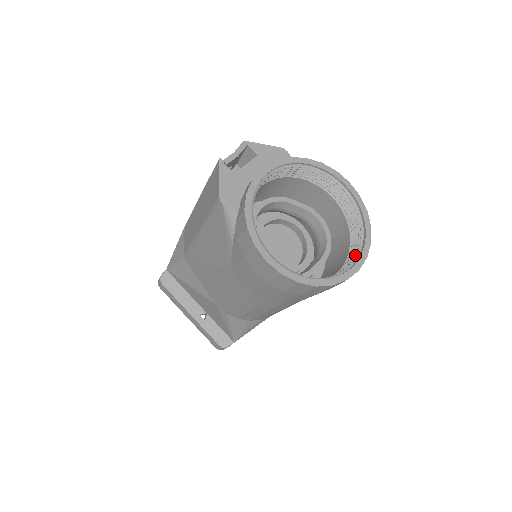
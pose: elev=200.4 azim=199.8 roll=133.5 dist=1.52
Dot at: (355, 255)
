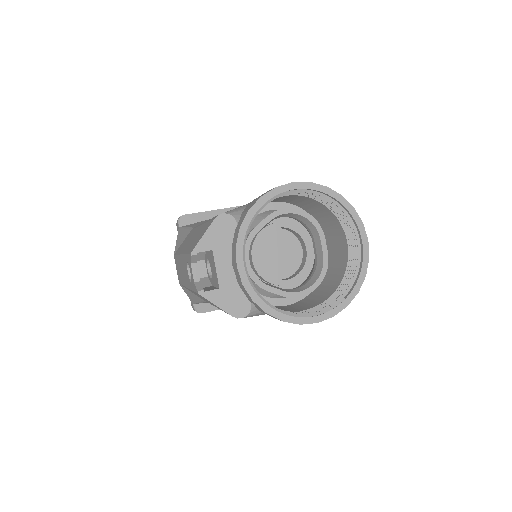
Dot at: (351, 228)
